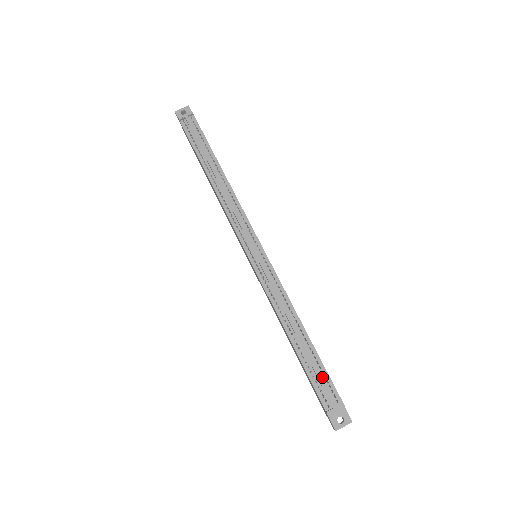
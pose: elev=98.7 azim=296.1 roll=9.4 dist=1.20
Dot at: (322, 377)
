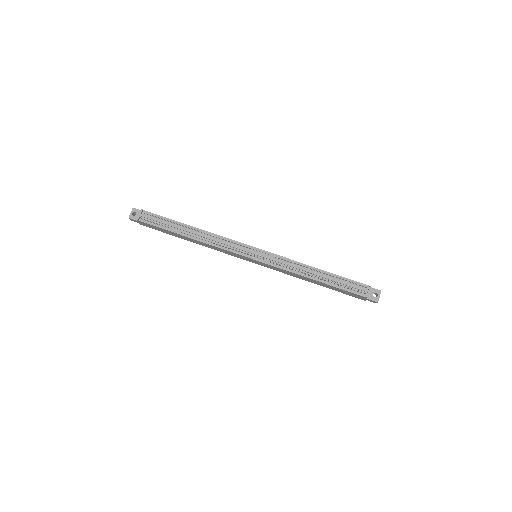
Dot at: (349, 283)
